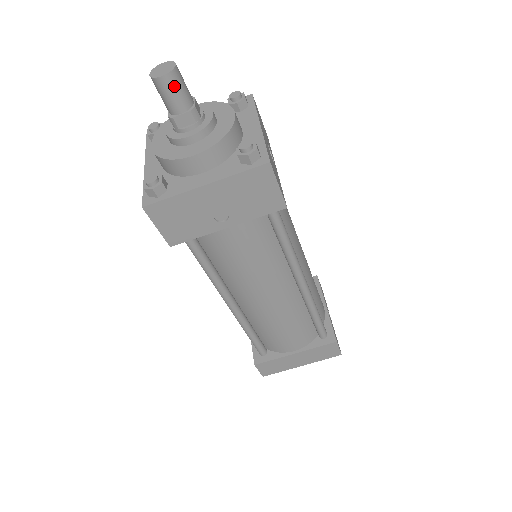
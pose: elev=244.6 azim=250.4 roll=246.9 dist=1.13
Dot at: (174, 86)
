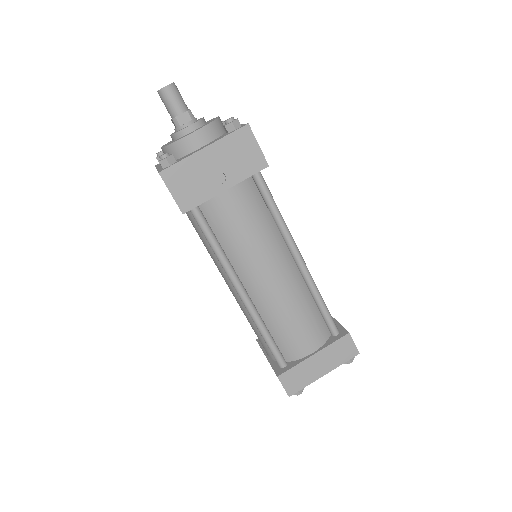
Dot at: (174, 93)
